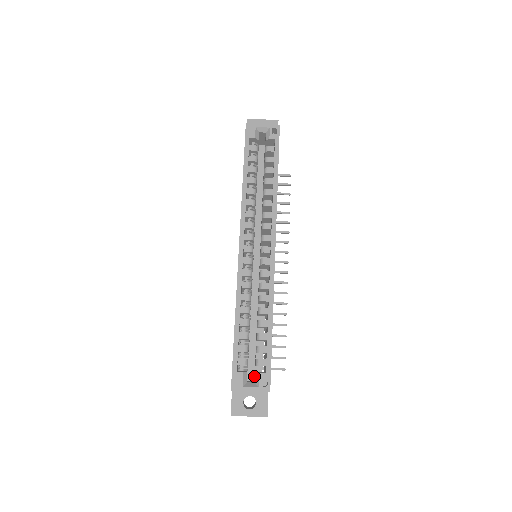
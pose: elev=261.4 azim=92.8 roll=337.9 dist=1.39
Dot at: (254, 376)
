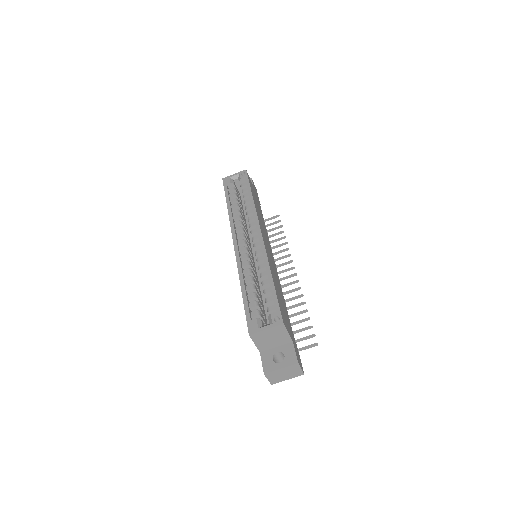
Dot at: occluded
